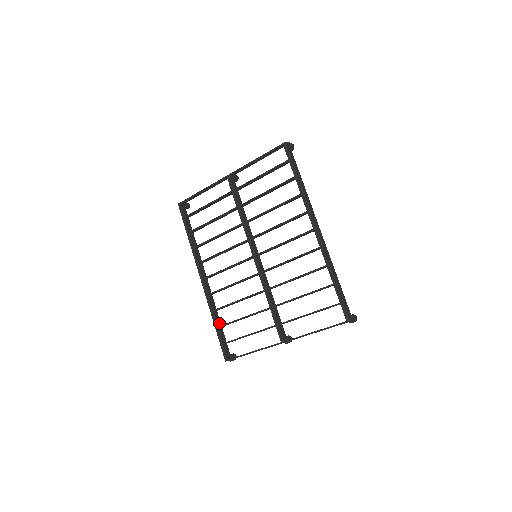
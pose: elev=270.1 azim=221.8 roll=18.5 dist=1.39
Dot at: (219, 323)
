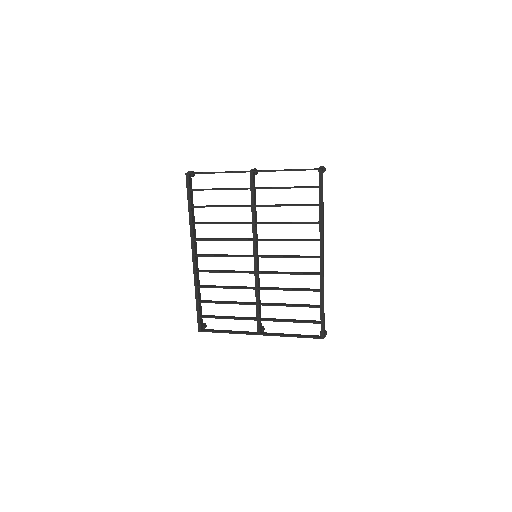
Dot at: (200, 297)
